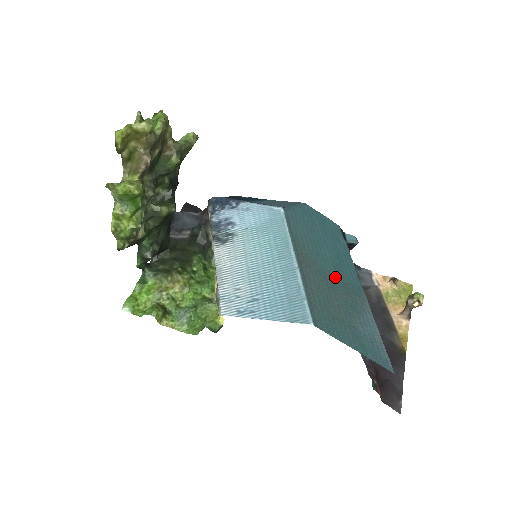
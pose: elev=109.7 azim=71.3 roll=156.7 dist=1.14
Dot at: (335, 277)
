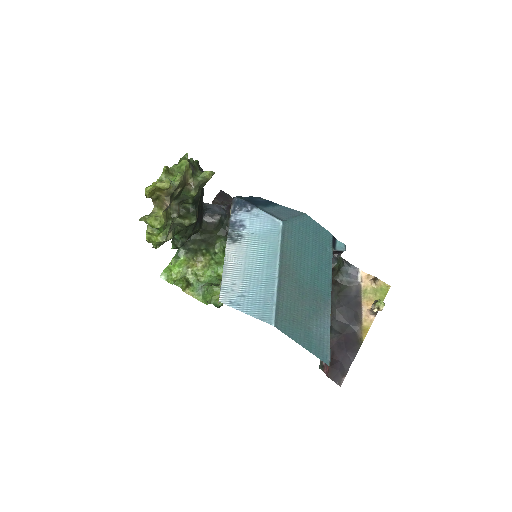
Dot at: (309, 285)
